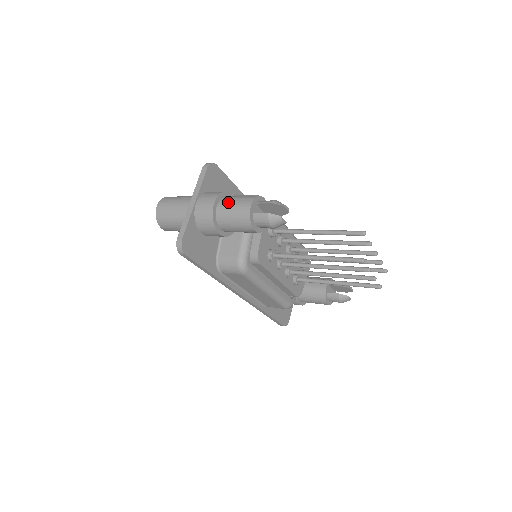
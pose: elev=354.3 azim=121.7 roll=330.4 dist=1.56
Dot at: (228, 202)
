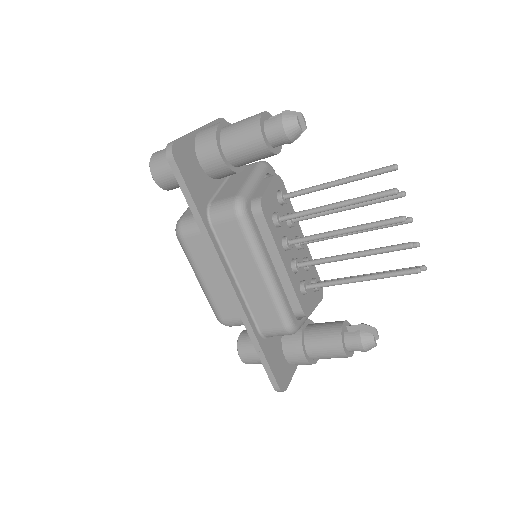
Dot at: occluded
